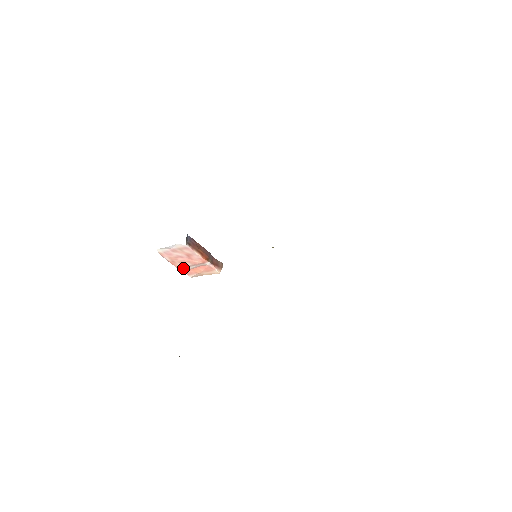
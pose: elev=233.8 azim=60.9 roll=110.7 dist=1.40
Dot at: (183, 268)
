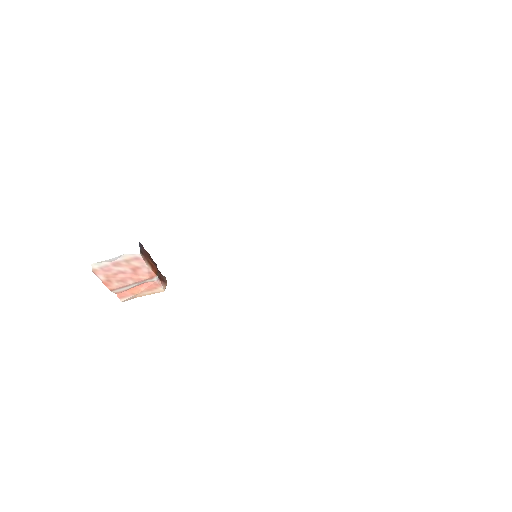
Dot at: (118, 289)
